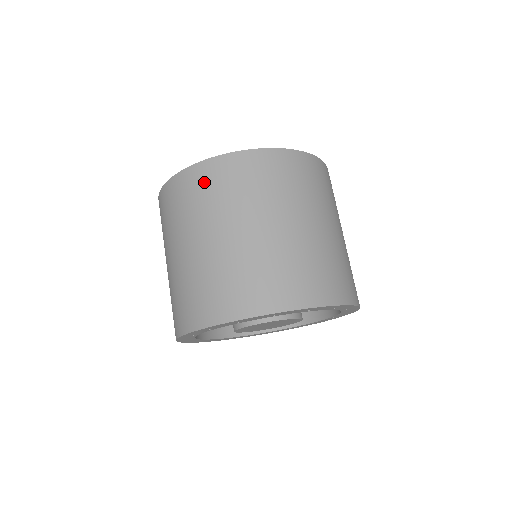
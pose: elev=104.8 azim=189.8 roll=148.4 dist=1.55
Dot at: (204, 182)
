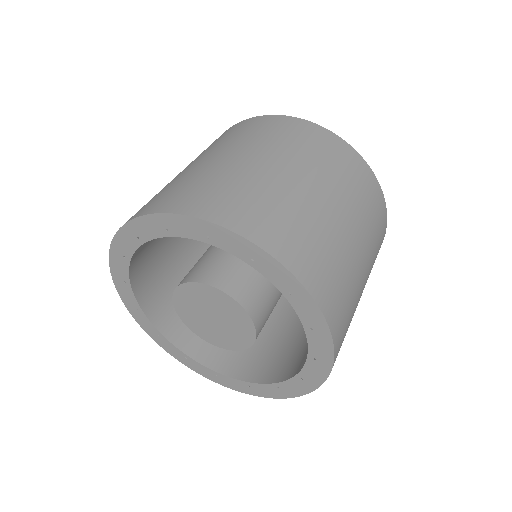
Dot at: occluded
